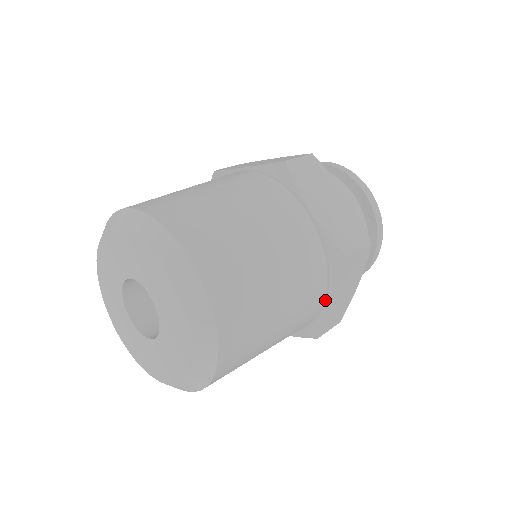
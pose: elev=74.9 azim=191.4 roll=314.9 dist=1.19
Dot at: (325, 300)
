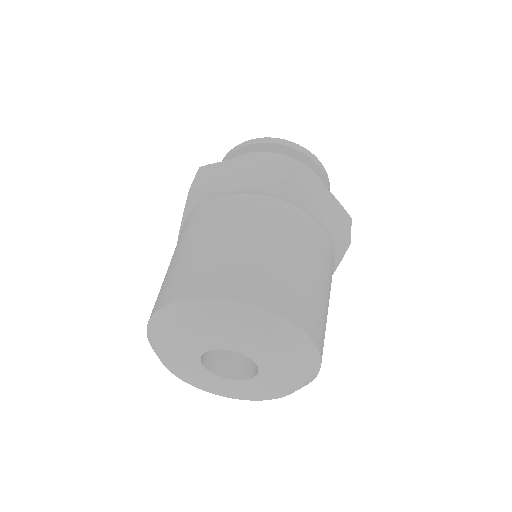
Dot at: occluded
